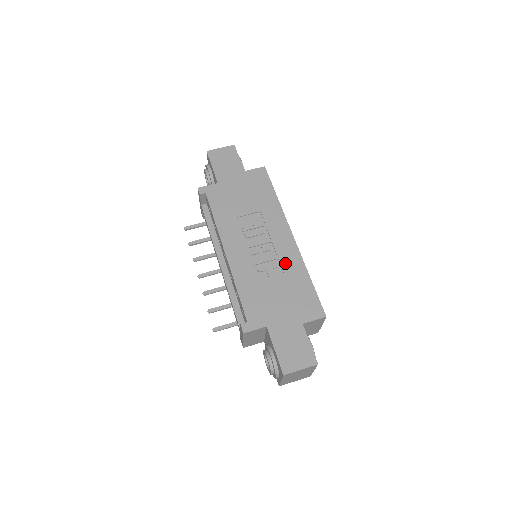
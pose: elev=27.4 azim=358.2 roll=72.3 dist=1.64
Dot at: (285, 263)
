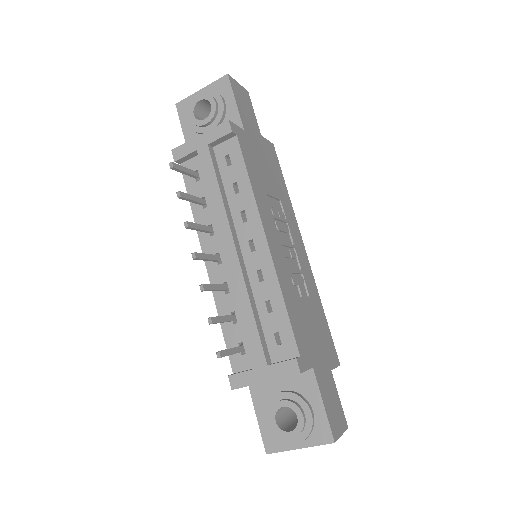
Dot at: (308, 283)
